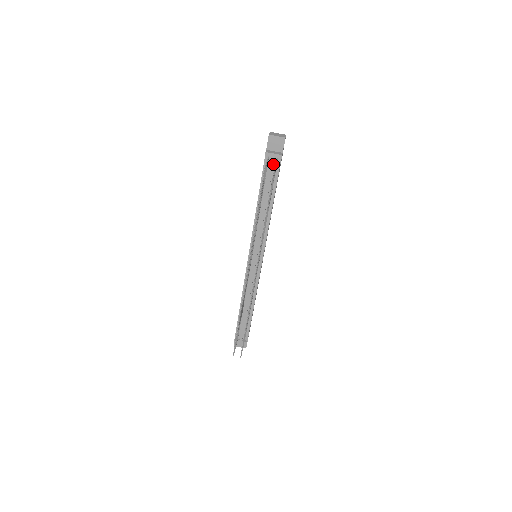
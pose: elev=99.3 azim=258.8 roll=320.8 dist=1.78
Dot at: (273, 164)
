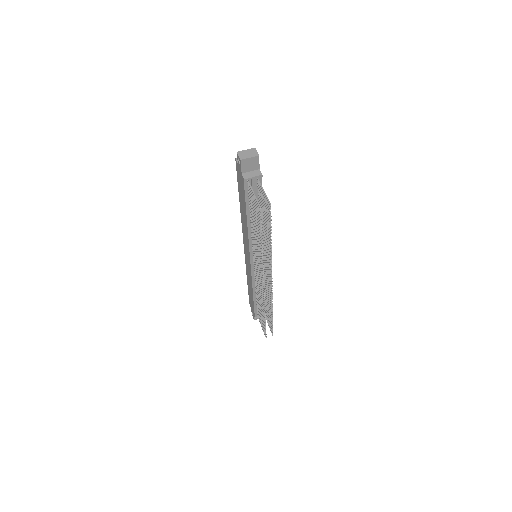
Dot at: (255, 185)
